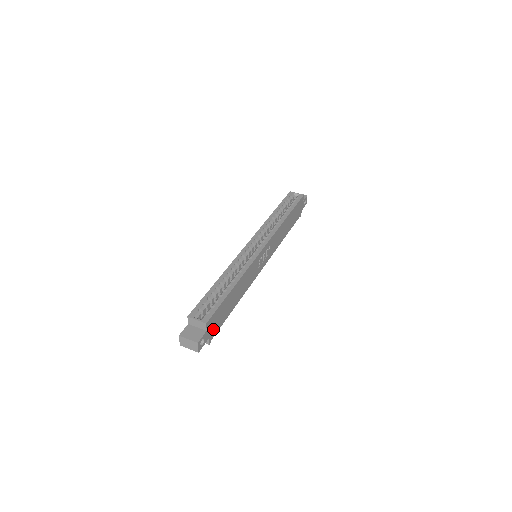
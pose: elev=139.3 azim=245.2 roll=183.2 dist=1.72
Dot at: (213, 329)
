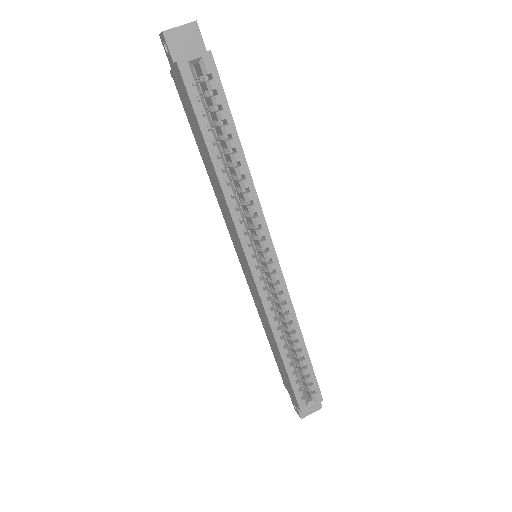
Dot at: occluded
